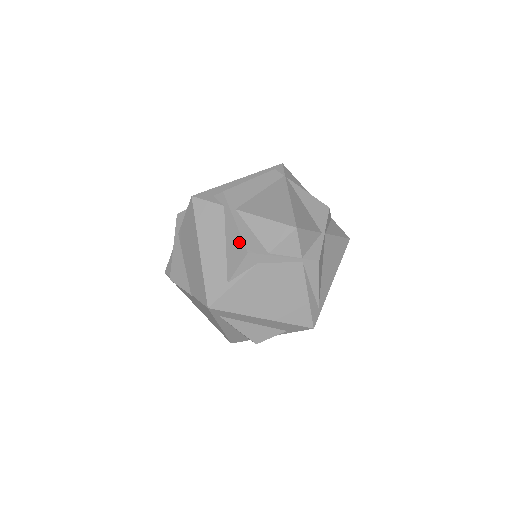
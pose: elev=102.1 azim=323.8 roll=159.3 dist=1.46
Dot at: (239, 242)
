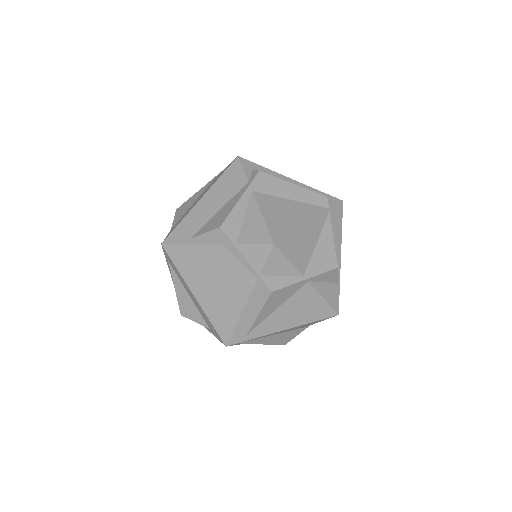
Dot at: (225, 215)
